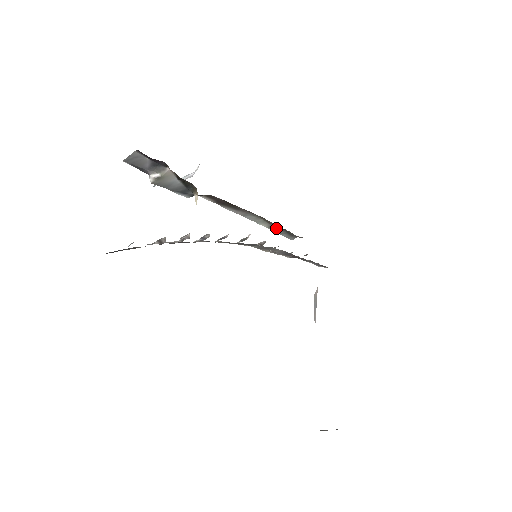
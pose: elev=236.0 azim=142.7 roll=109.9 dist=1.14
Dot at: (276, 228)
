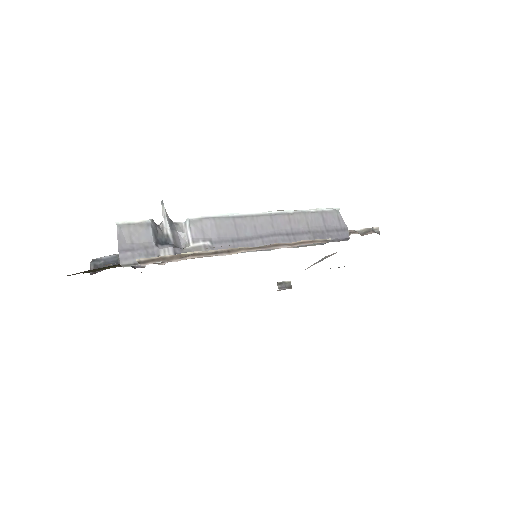
Dot at: occluded
